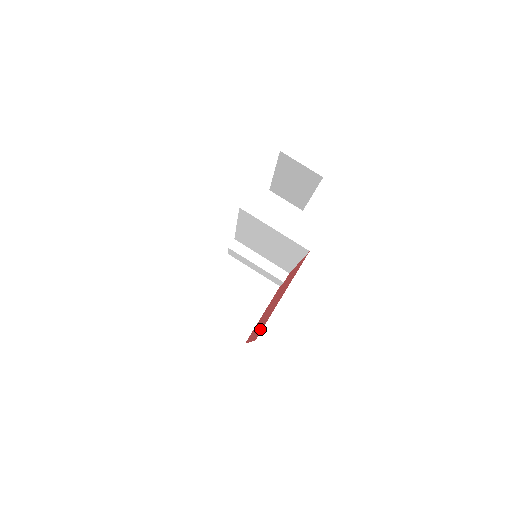
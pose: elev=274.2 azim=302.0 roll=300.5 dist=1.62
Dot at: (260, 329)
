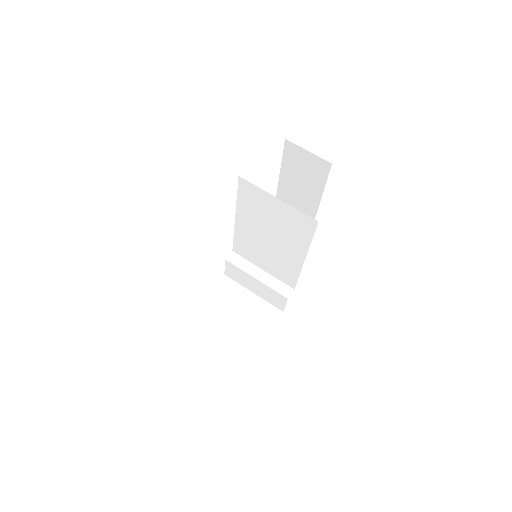
Dot at: occluded
